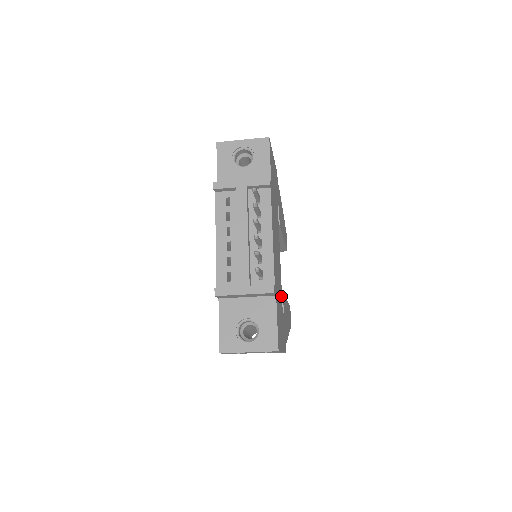
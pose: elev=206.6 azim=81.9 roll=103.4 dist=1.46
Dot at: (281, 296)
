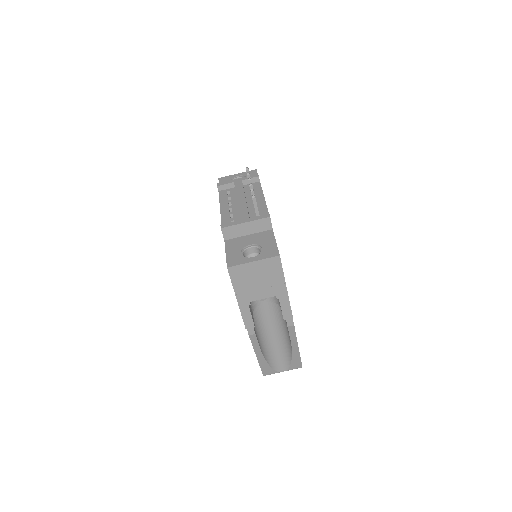
Dot at: occluded
